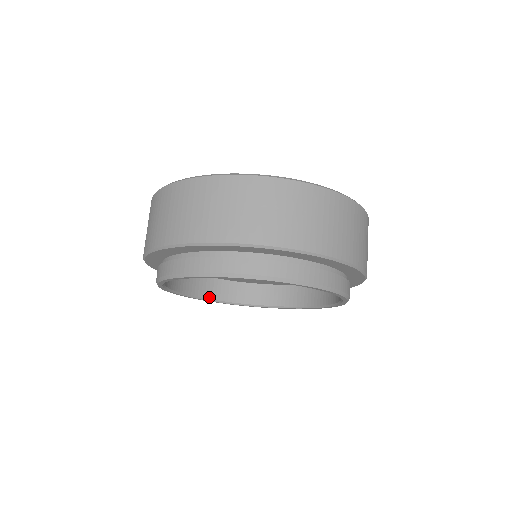
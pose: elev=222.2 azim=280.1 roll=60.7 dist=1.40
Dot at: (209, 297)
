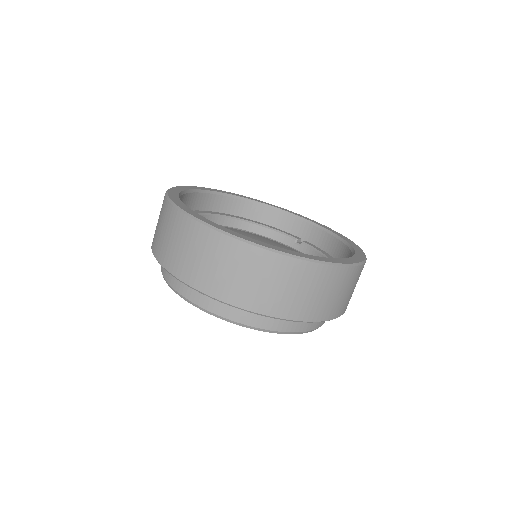
Dot at: occluded
